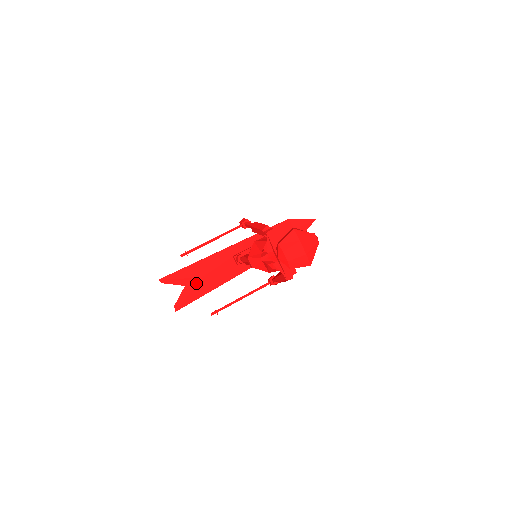
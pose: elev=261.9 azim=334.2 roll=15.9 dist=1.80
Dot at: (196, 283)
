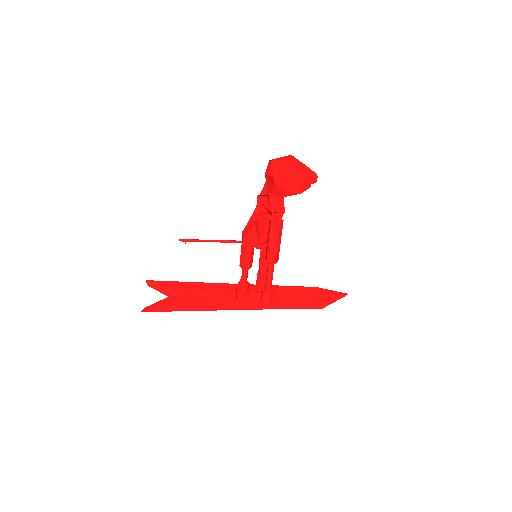
Dot at: (182, 297)
